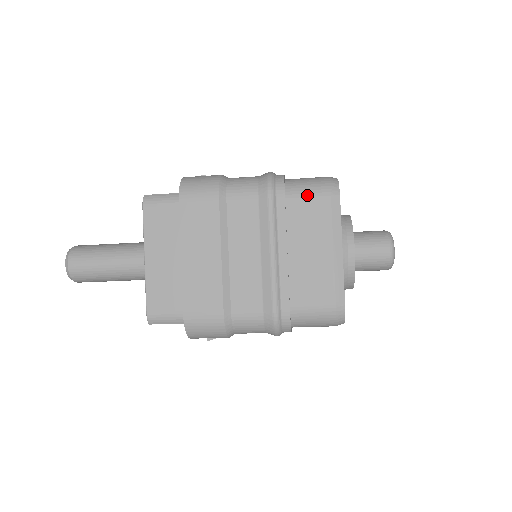
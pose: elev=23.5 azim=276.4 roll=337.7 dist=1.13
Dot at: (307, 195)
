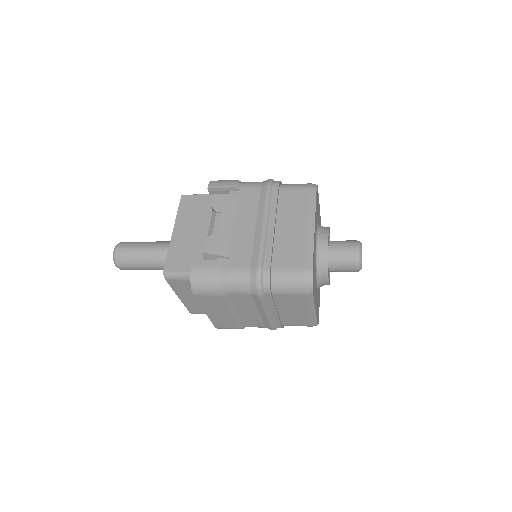
Dot at: (288, 293)
